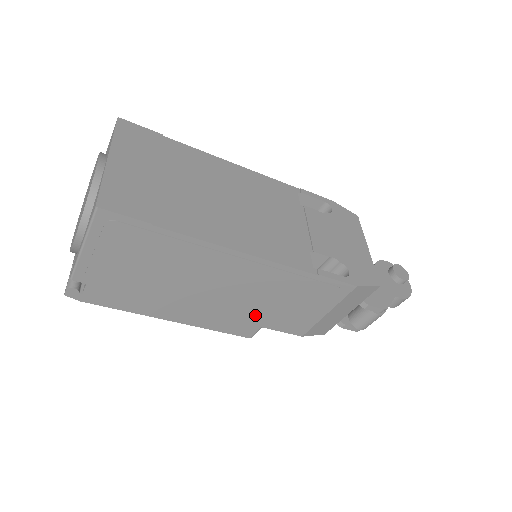
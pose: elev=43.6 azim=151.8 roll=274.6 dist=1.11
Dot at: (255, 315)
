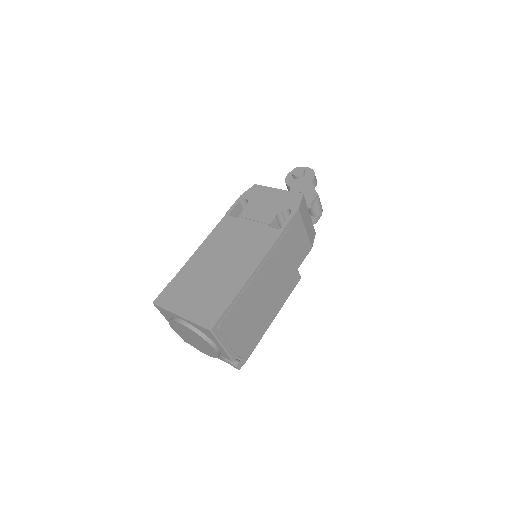
Dot at: (290, 271)
